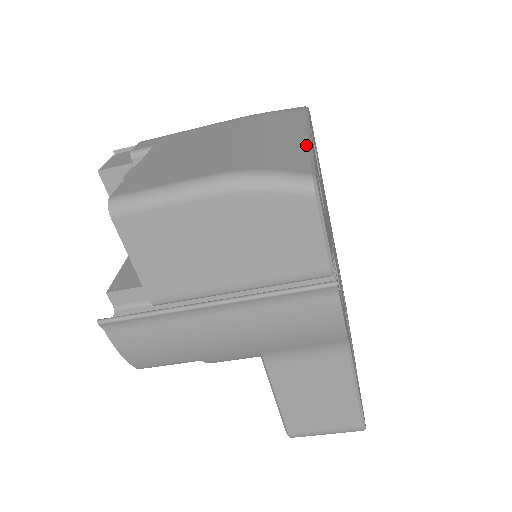
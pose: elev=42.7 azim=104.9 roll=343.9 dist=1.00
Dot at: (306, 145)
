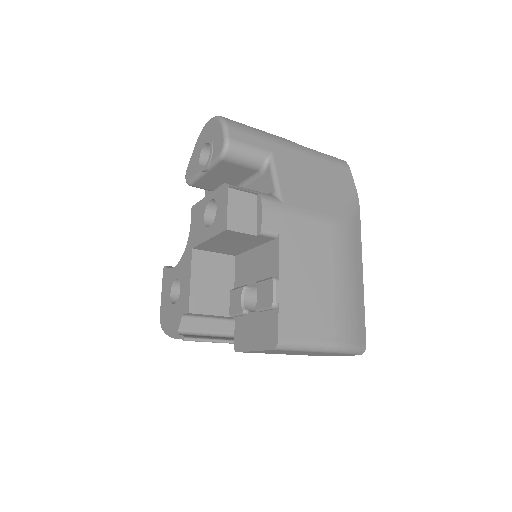
Dot at: (363, 297)
